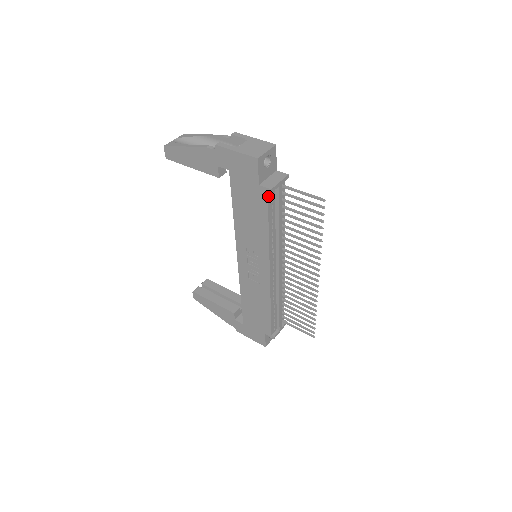
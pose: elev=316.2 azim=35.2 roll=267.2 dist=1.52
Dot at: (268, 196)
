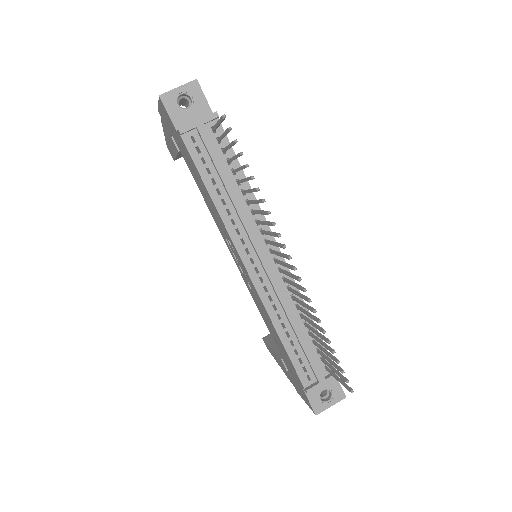
Dot at: (185, 142)
